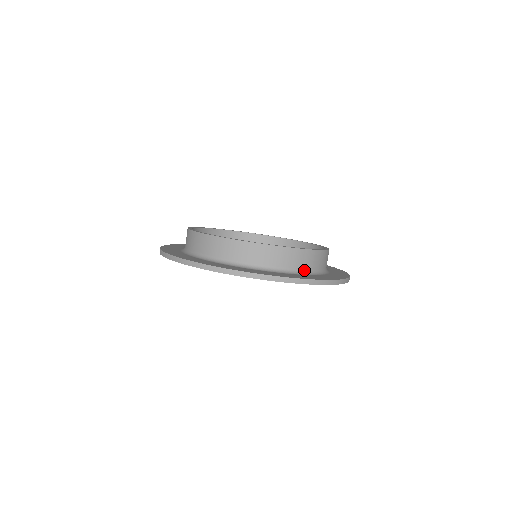
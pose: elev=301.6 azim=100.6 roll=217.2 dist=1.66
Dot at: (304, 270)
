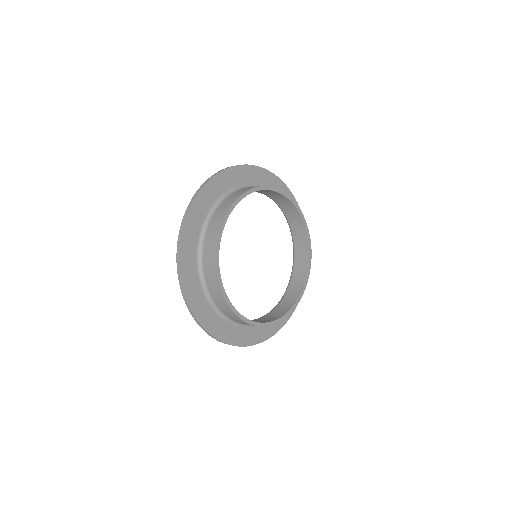
Dot at: occluded
